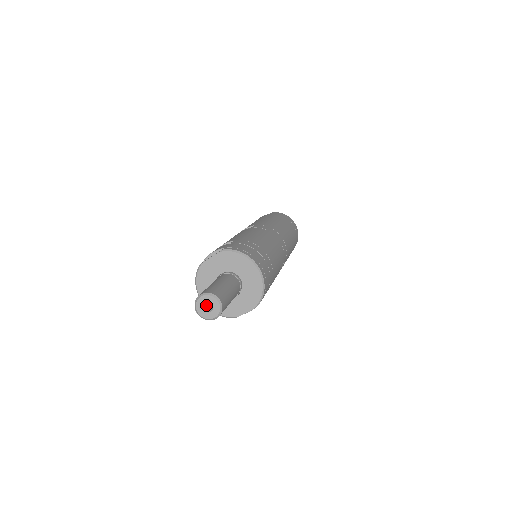
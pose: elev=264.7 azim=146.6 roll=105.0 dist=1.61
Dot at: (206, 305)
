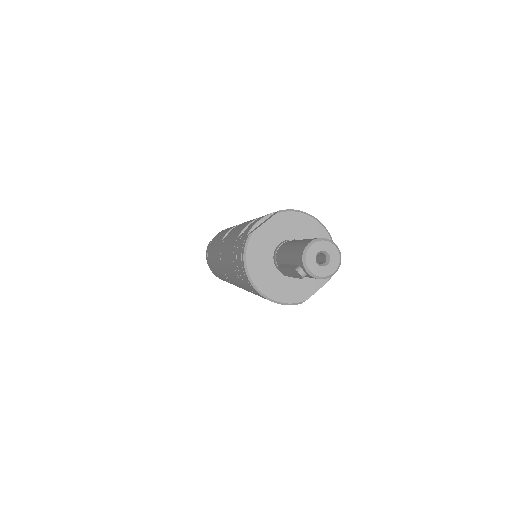
Dot at: (314, 259)
